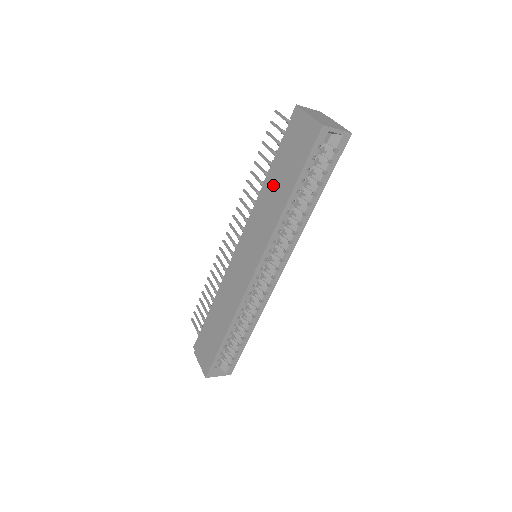
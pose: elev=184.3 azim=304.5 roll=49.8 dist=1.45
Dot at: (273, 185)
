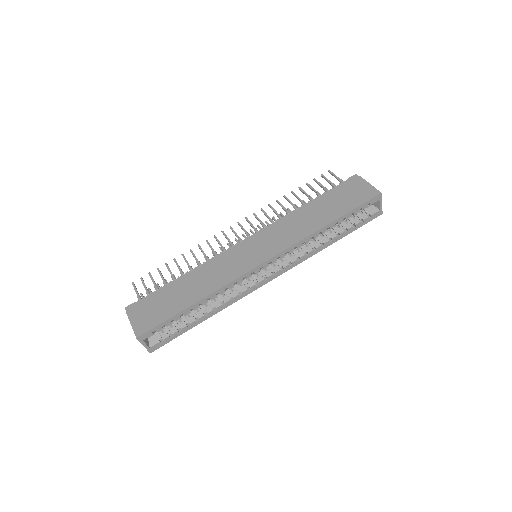
Dot at: (314, 210)
